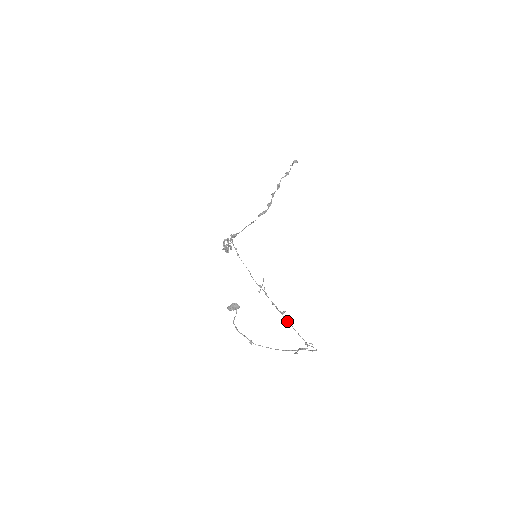
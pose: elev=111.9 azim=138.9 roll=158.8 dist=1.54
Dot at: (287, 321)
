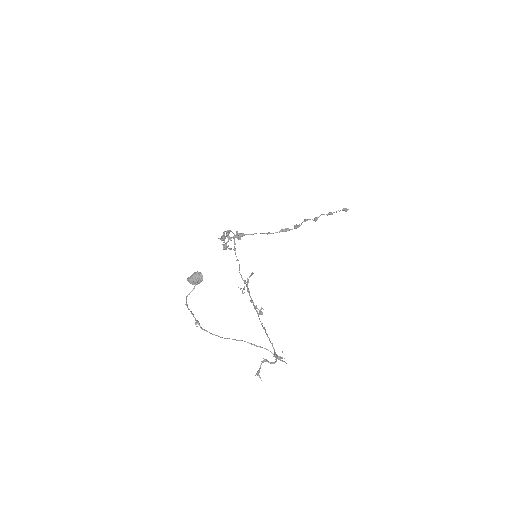
Dot at: (261, 323)
